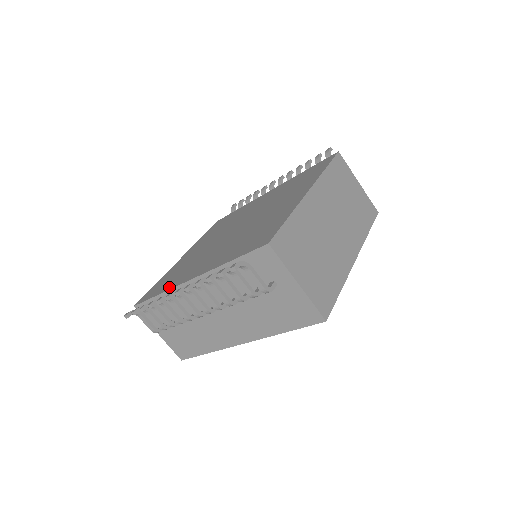
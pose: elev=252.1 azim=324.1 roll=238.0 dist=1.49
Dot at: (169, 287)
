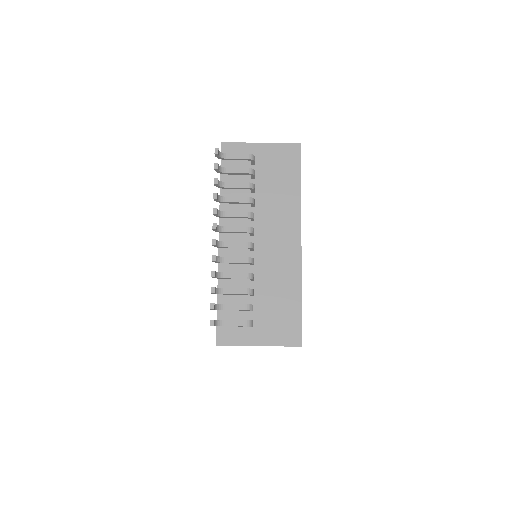
Dot at: occluded
